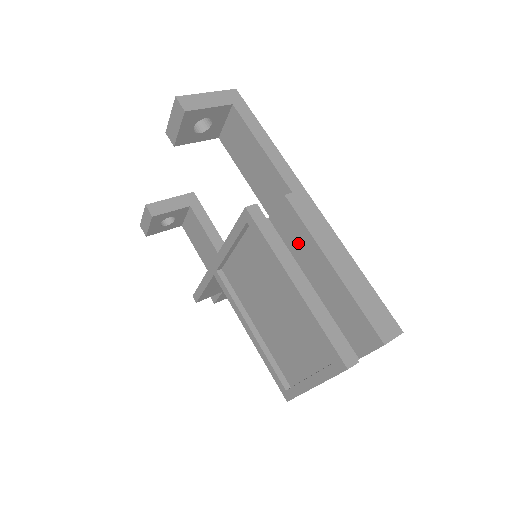
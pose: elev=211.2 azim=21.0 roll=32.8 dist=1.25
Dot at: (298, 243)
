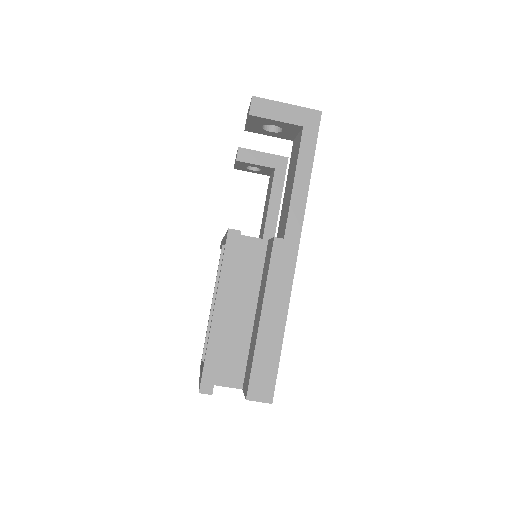
Dot at: (264, 278)
